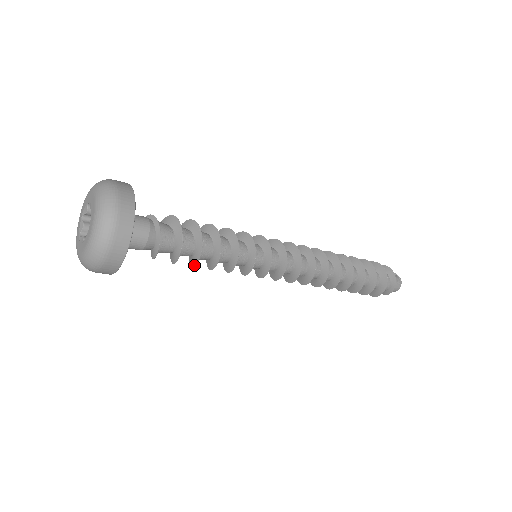
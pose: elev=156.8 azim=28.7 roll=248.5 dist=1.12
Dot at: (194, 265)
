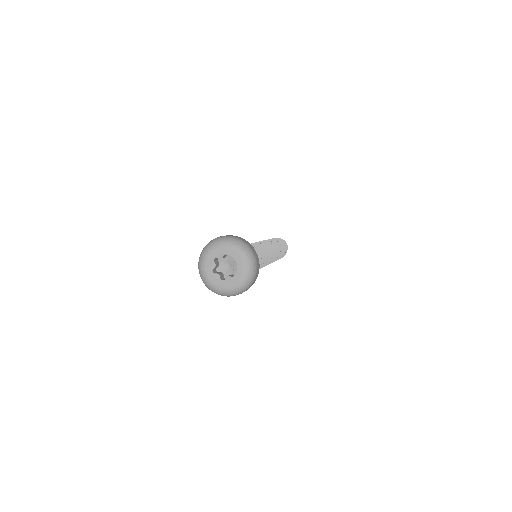
Dot at: occluded
